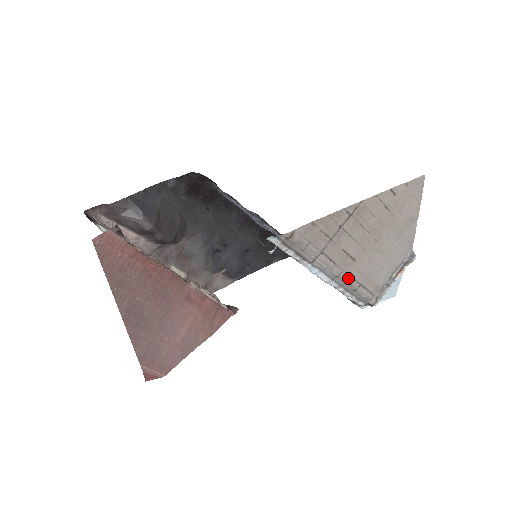
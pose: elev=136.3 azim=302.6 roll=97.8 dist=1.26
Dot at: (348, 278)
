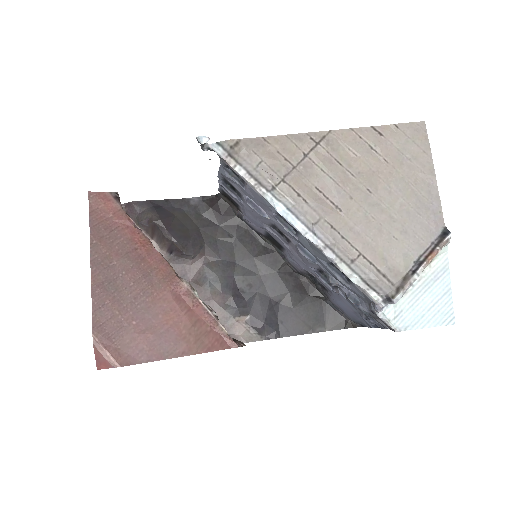
Dot at: (334, 234)
